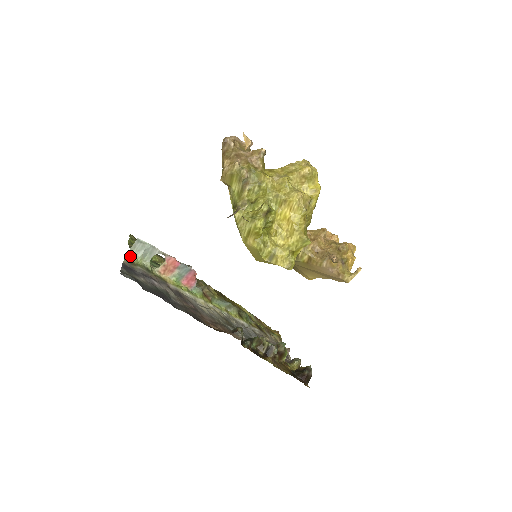
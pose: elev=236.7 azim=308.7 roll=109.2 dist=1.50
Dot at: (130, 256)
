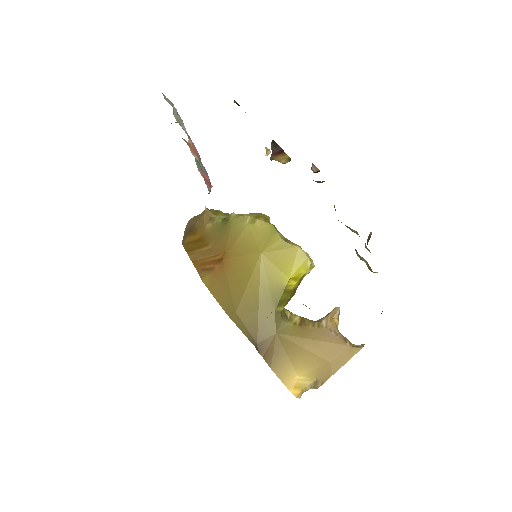
Dot at: (164, 97)
